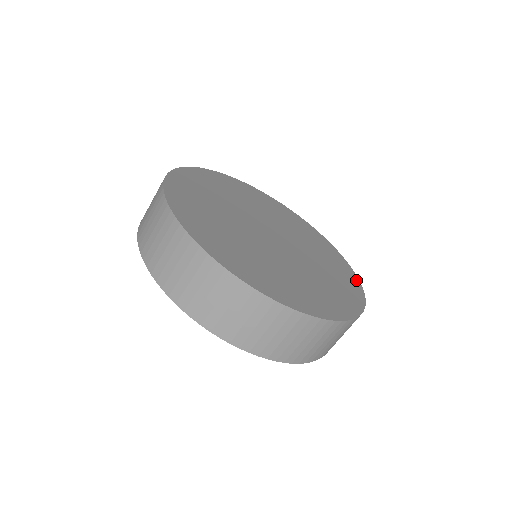
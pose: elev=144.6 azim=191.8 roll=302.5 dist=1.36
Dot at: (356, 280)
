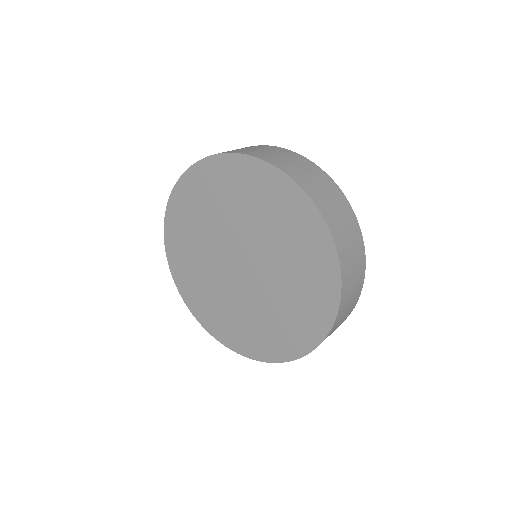
Dot at: occluded
